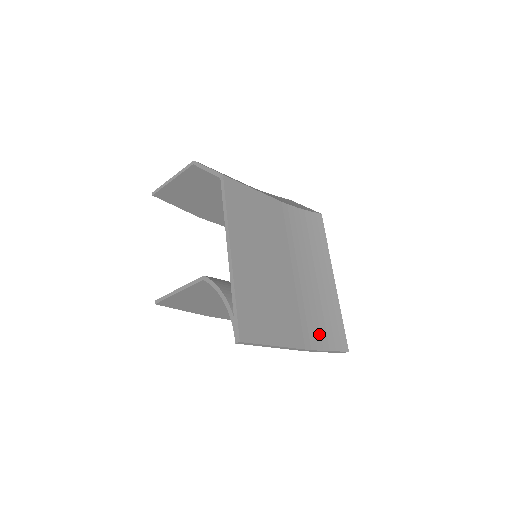
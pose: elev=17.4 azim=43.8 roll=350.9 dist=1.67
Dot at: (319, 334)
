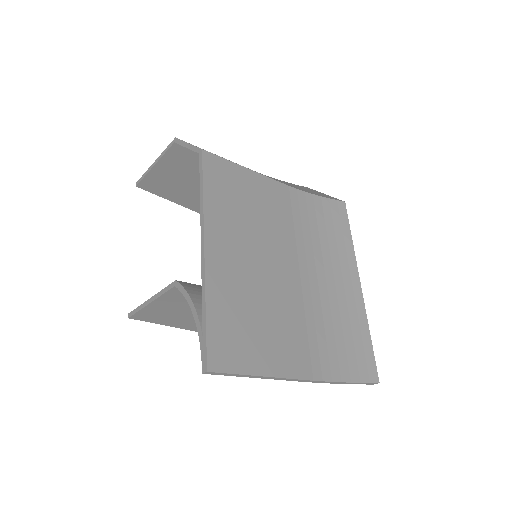
Dot at: (336, 359)
